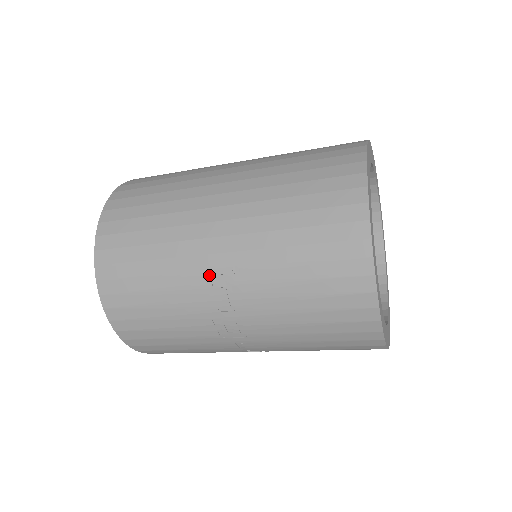
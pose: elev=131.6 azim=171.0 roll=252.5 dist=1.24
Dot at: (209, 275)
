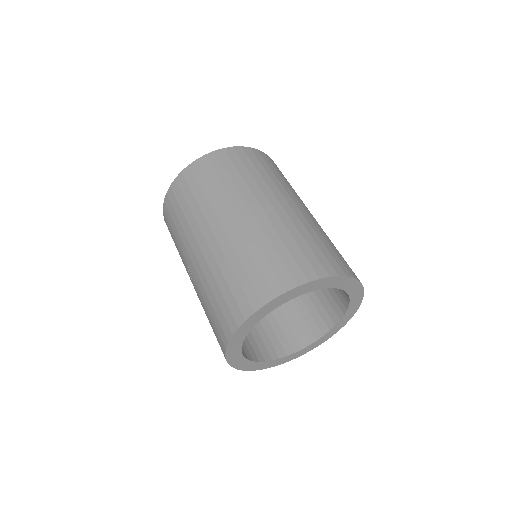
Dot at: (188, 266)
